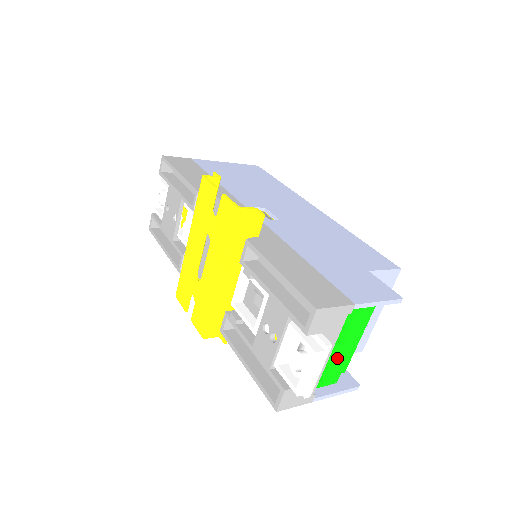
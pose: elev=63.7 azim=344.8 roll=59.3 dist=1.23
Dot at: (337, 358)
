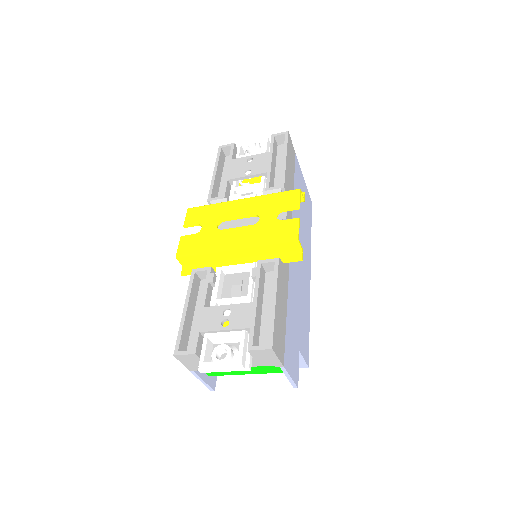
Dot at: occluded
